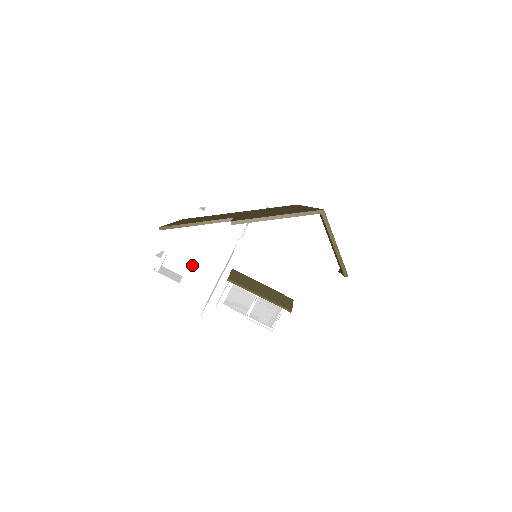
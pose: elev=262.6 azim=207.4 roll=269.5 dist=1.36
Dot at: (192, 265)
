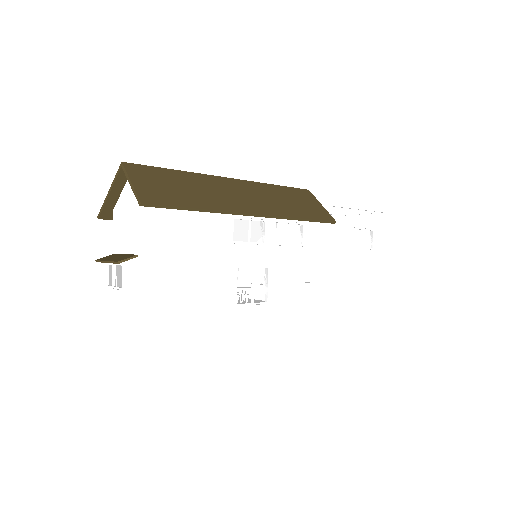
Dot at: occluded
